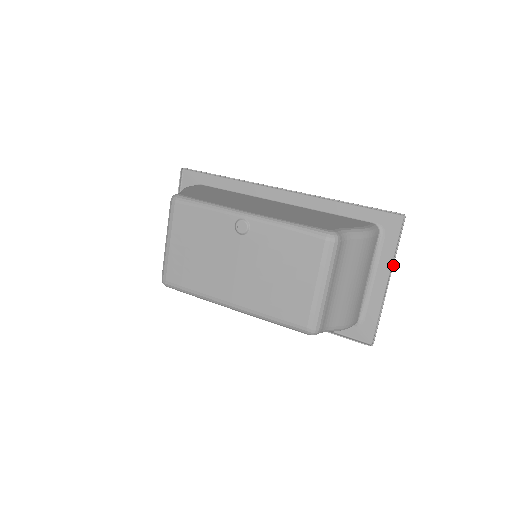
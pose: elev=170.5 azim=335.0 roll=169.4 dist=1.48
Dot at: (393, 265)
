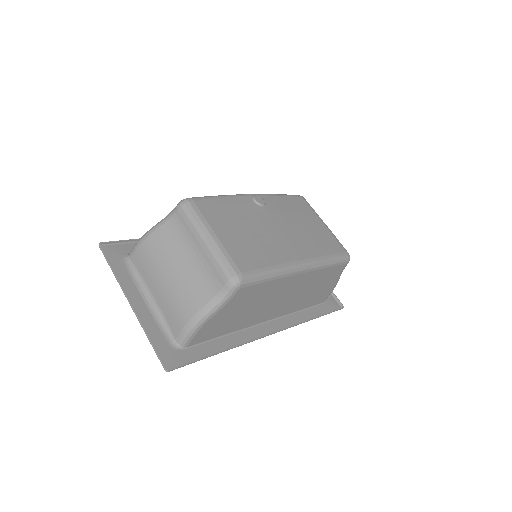
Dot at: occluded
